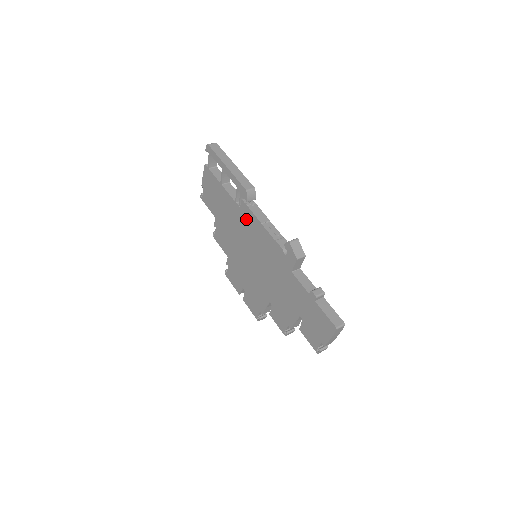
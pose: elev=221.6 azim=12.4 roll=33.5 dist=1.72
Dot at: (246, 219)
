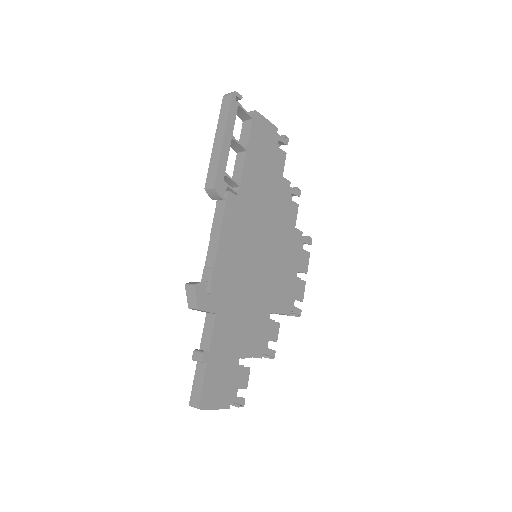
Dot at: occluded
